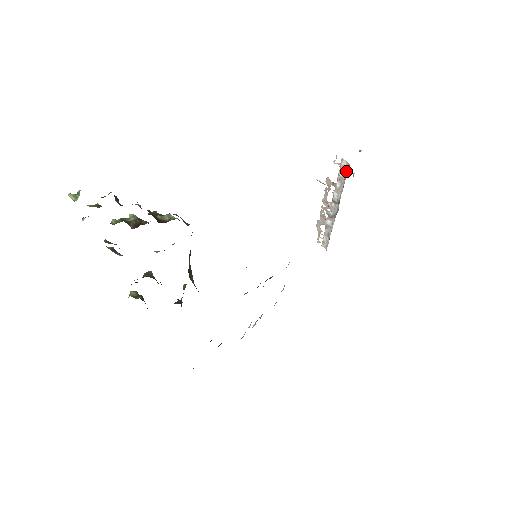
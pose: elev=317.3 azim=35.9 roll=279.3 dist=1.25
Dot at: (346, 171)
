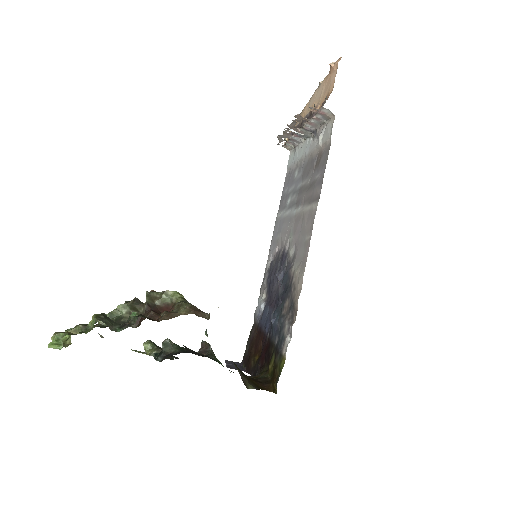
Dot at: (328, 117)
